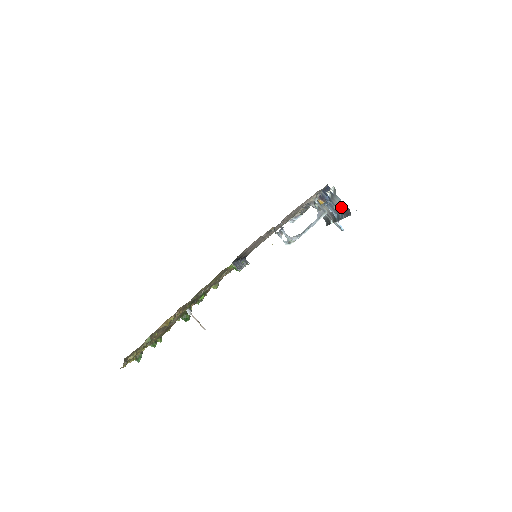
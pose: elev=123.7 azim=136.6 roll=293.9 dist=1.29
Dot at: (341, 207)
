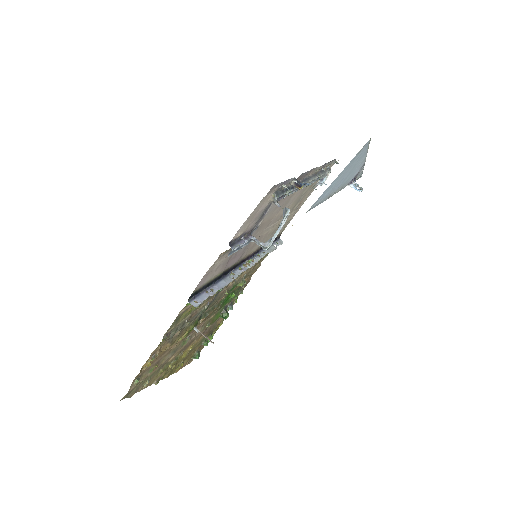
Dot at: occluded
